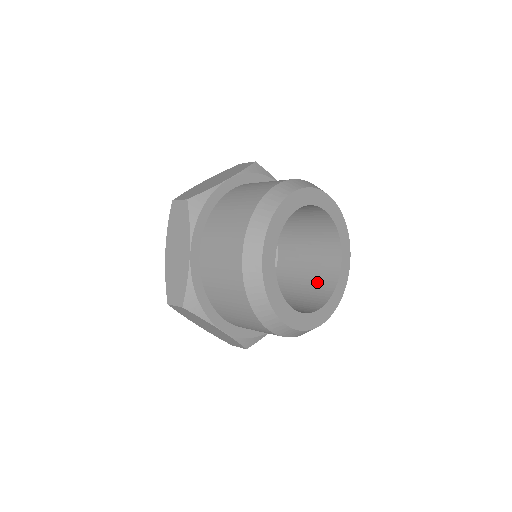
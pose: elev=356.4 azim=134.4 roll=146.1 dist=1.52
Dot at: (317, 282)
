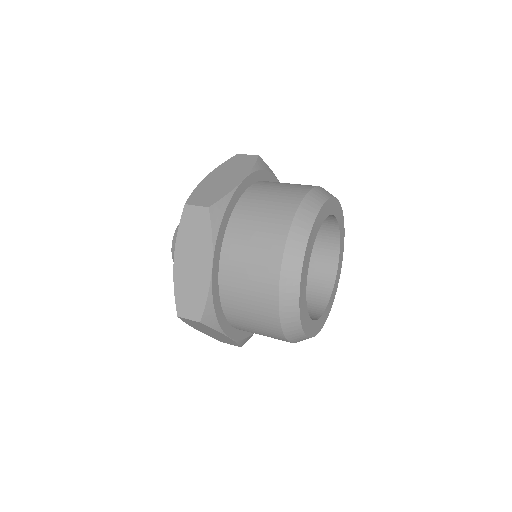
Dot at: (312, 281)
